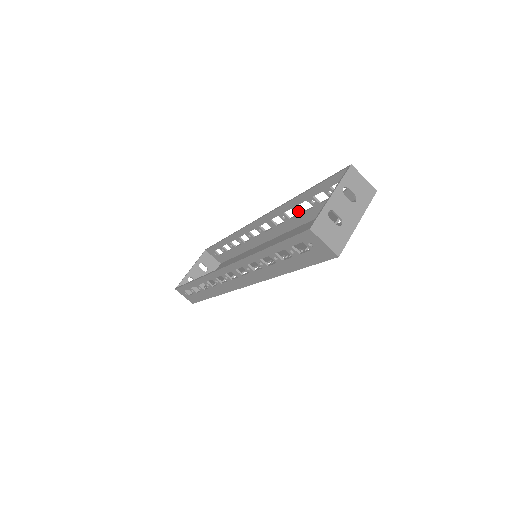
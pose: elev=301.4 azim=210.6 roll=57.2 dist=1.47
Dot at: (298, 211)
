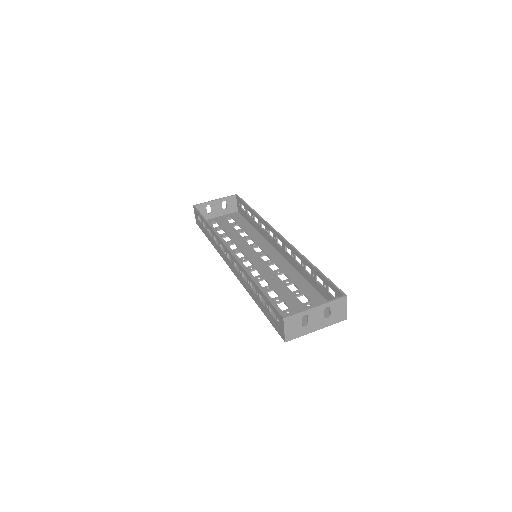
Dot at: (303, 265)
